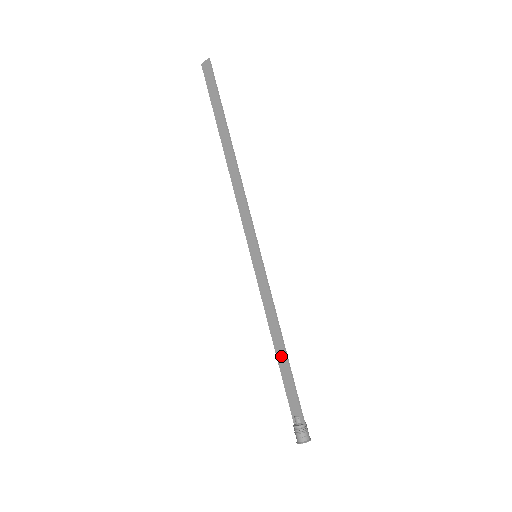
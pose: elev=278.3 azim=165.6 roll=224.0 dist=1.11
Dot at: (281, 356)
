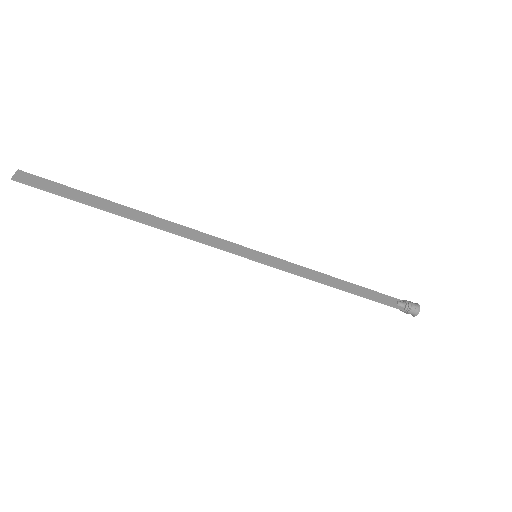
Dot at: (348, 288)
